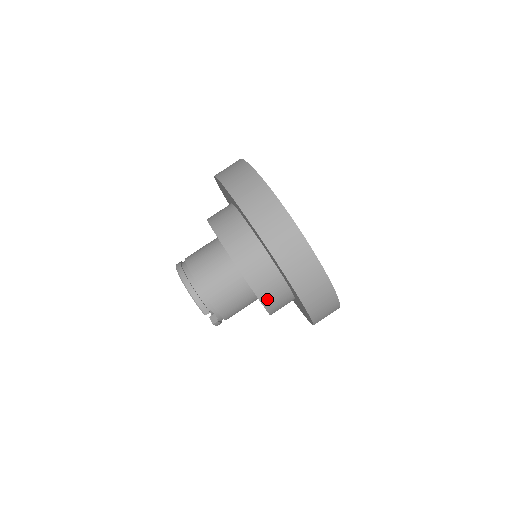
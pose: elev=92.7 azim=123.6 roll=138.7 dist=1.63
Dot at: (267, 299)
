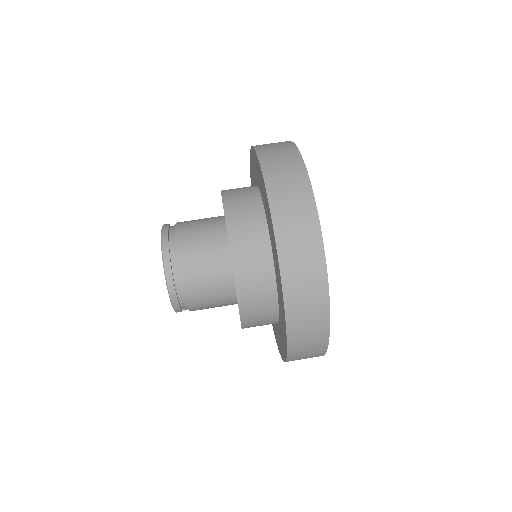
Dot at: (249, 327)
